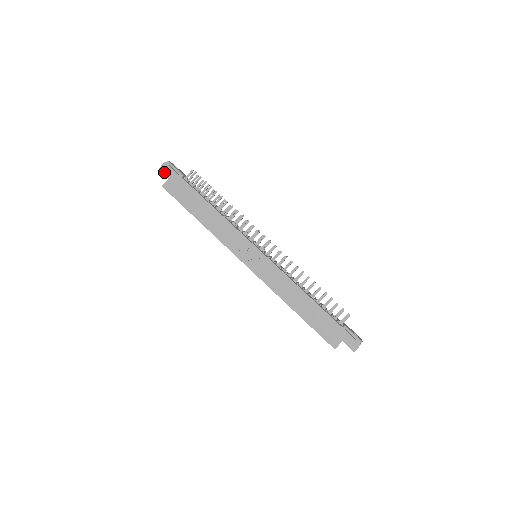
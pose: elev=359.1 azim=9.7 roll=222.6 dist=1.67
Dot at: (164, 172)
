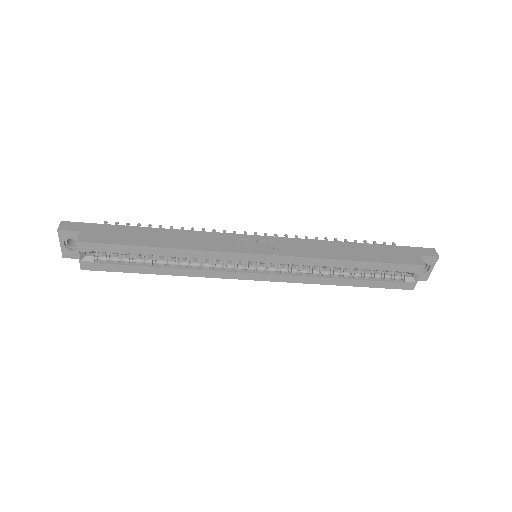
Dot at: (68, 229)
